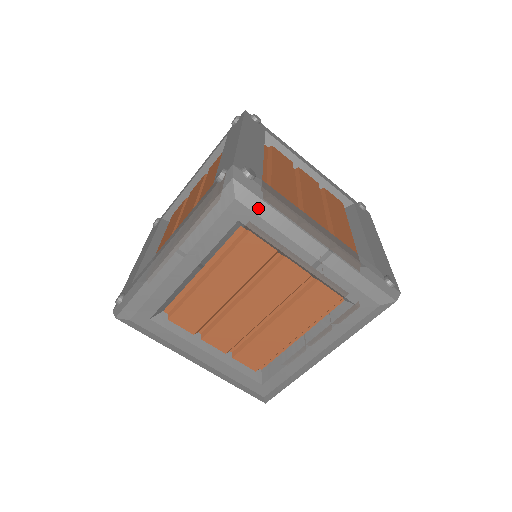
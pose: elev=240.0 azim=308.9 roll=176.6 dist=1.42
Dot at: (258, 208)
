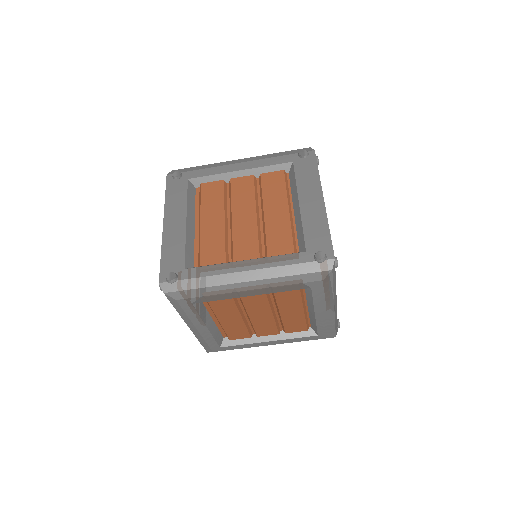
Dot at: (192, 294)
